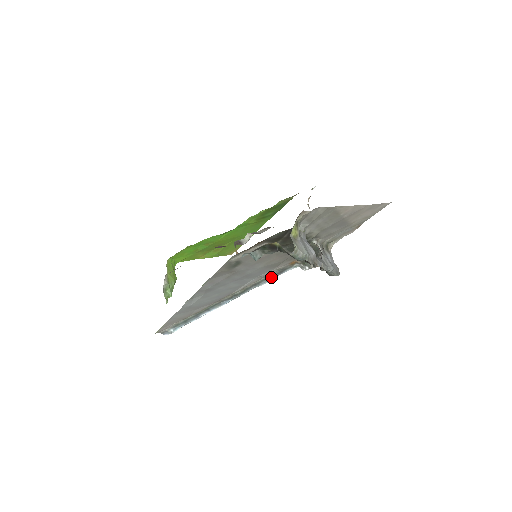
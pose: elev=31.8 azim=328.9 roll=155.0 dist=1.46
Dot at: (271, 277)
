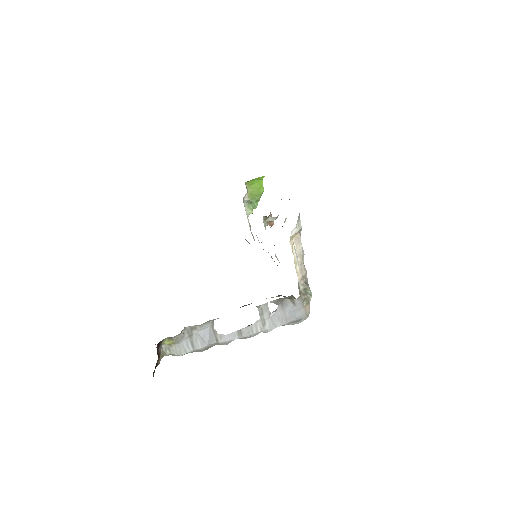
Dot at: occluded
